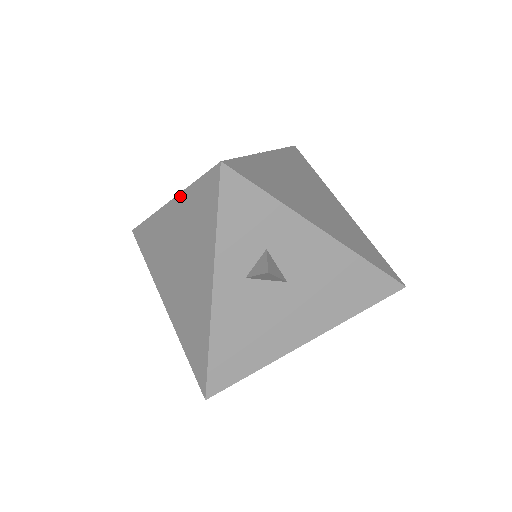
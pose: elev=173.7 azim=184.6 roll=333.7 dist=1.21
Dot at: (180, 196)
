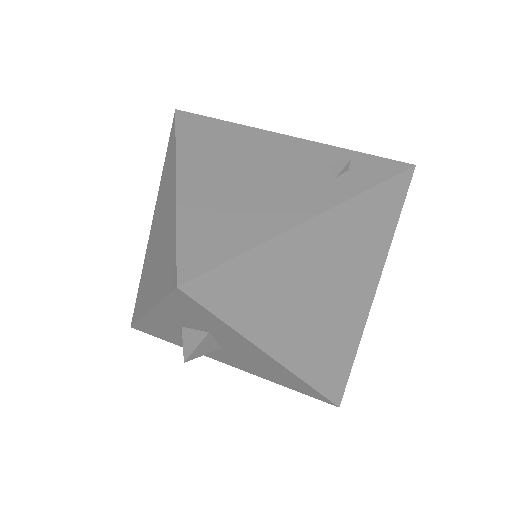
Dot at: (175, 206)
